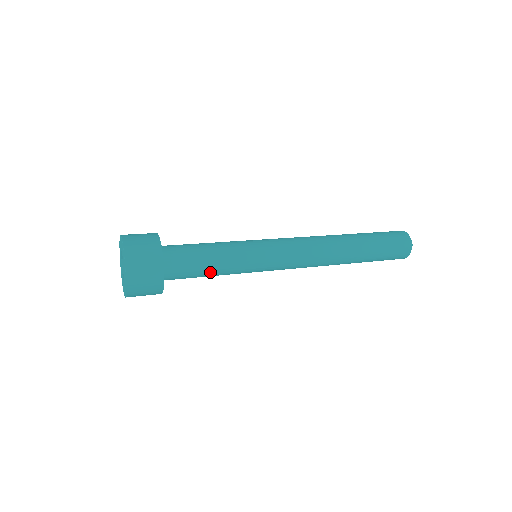
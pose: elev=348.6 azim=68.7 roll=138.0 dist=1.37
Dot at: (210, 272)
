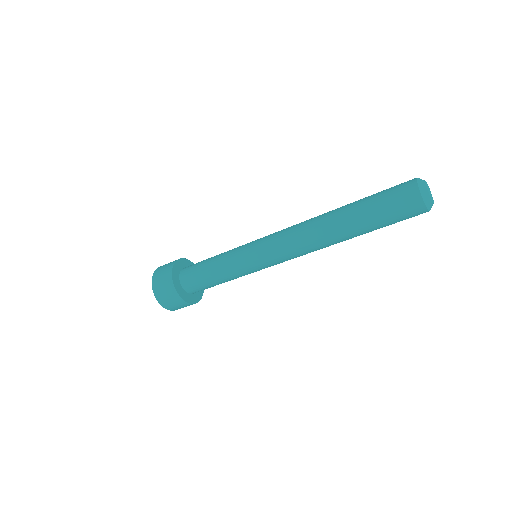
Dot at: (218, 281)
